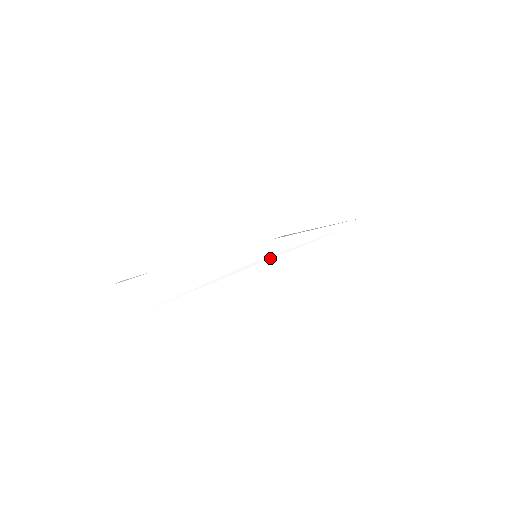
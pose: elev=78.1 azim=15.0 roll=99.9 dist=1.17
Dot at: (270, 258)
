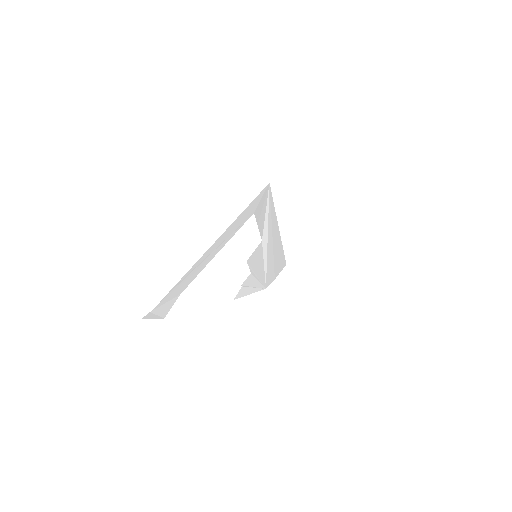
Dot at: occluded
